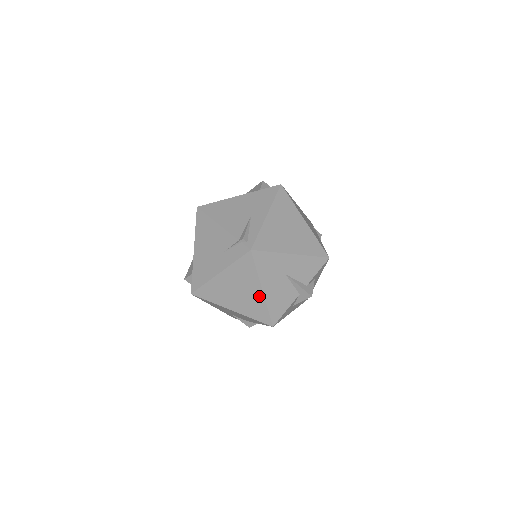
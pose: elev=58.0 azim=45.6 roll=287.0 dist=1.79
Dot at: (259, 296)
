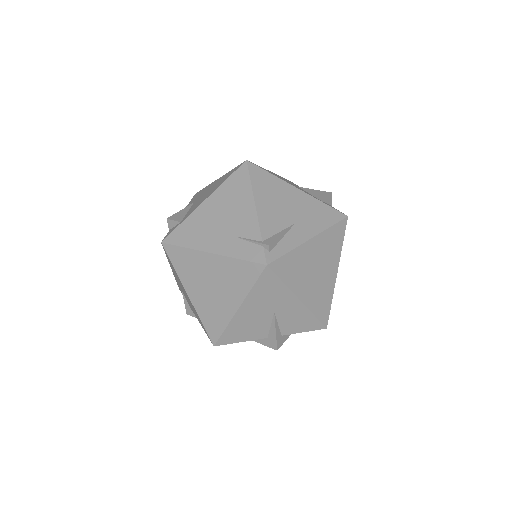
Dot at: (229, 310)
